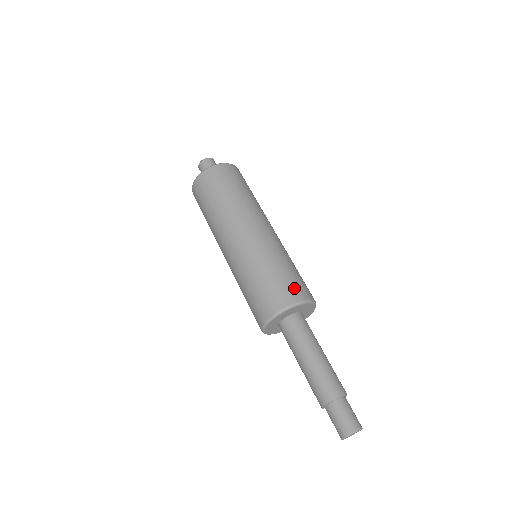
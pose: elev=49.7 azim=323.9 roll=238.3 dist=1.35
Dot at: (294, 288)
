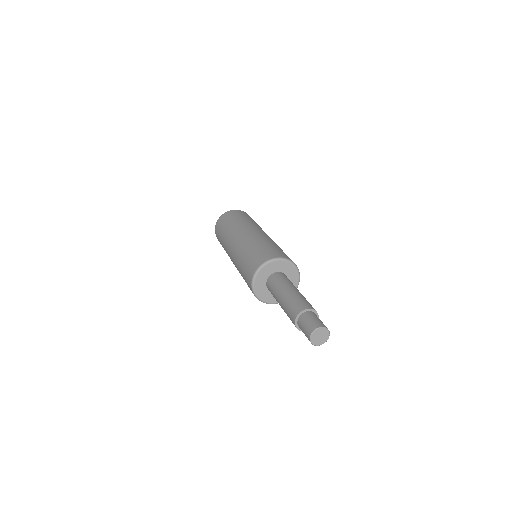
Dot at: occluded
